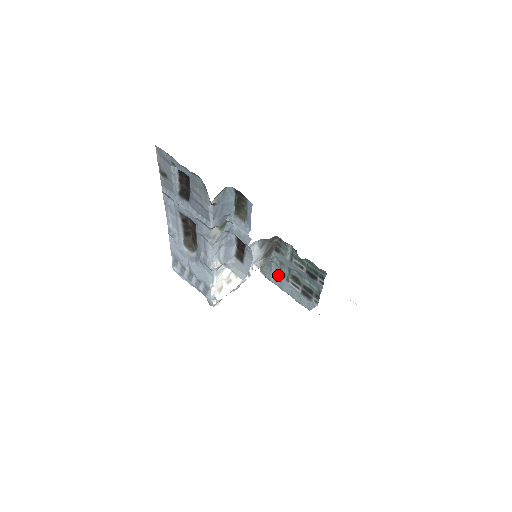
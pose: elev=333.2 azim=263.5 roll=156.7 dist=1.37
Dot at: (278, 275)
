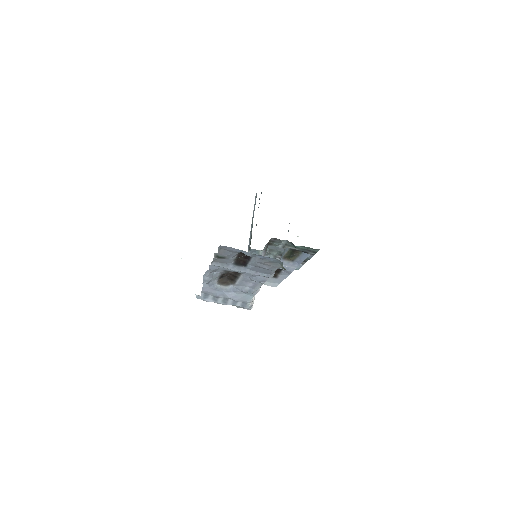
Dot at: (265, 256)
